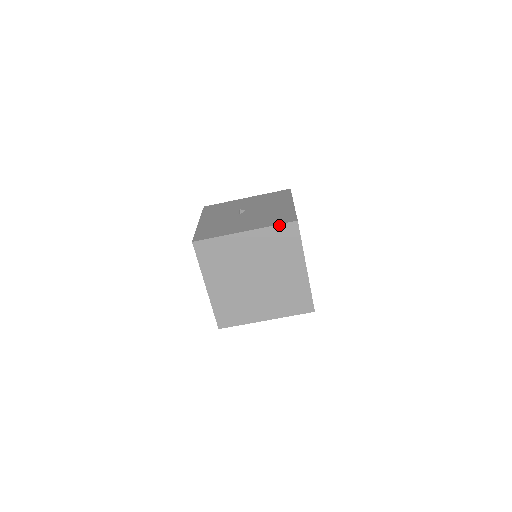
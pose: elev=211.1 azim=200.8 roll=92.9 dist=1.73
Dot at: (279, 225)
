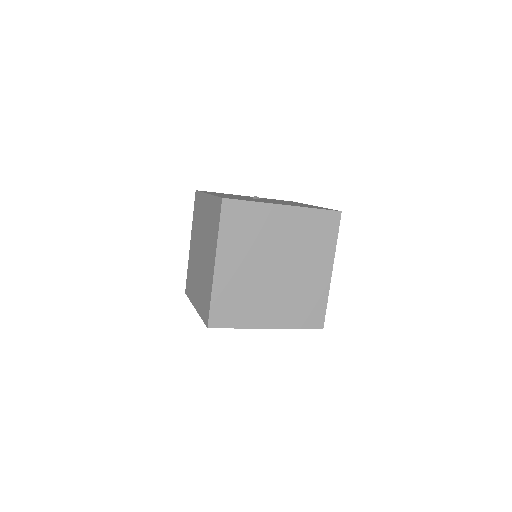
Dot at: (322, 210)
